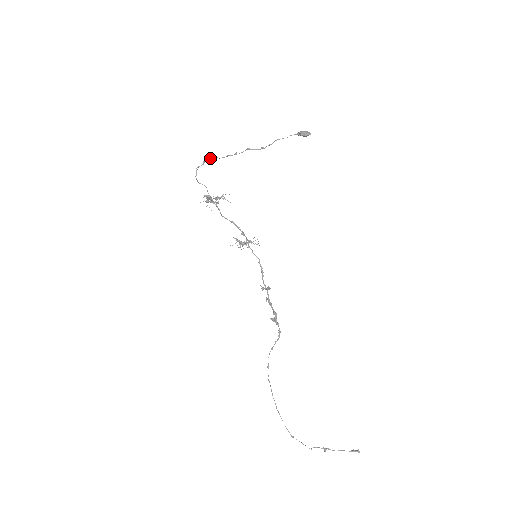
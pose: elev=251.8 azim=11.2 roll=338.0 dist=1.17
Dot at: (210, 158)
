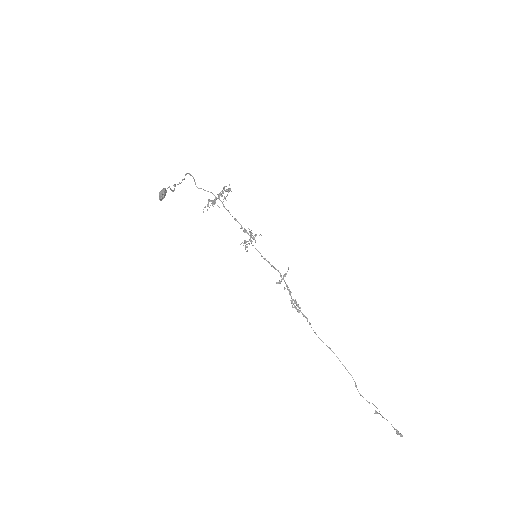
Dot at: (186, 173)
